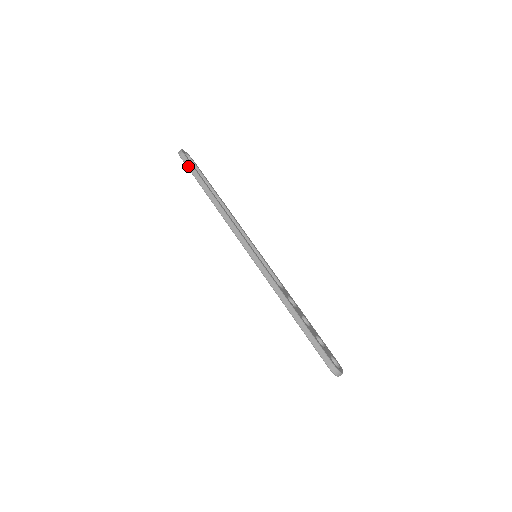
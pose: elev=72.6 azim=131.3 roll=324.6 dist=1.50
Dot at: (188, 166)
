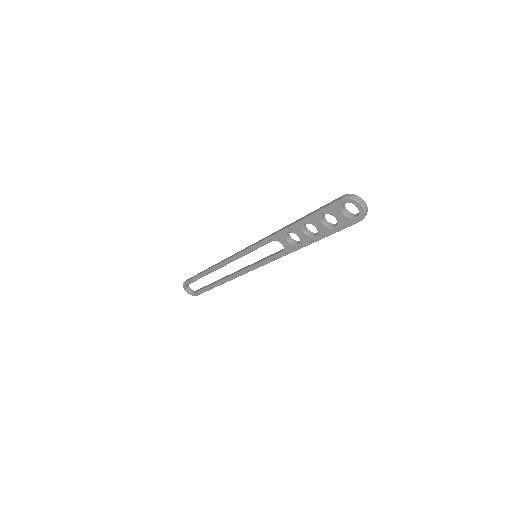
Dot at: (190, 279)
